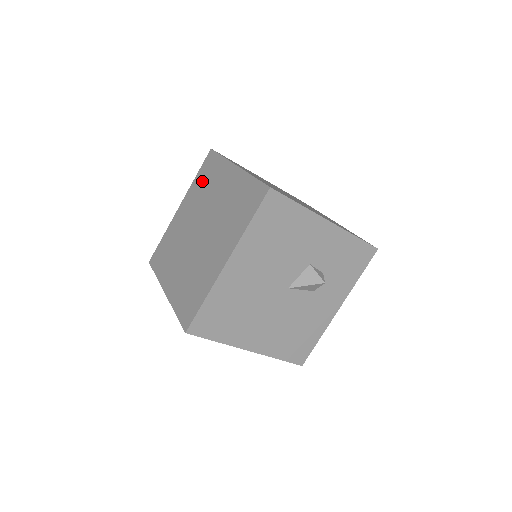
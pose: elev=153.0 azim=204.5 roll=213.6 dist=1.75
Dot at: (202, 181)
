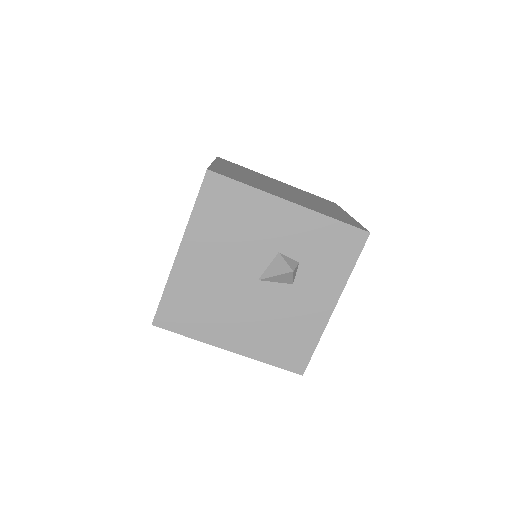
Dot at: occluded
